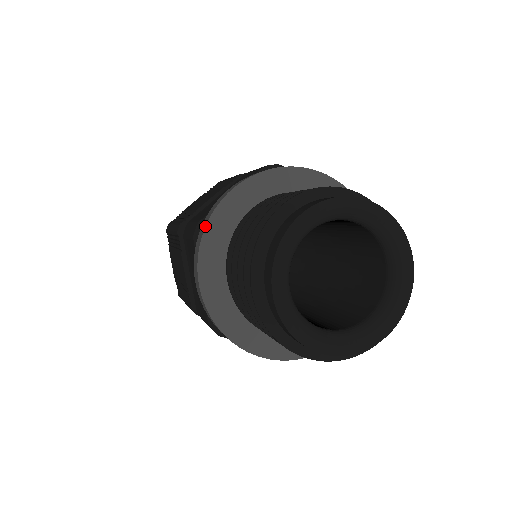
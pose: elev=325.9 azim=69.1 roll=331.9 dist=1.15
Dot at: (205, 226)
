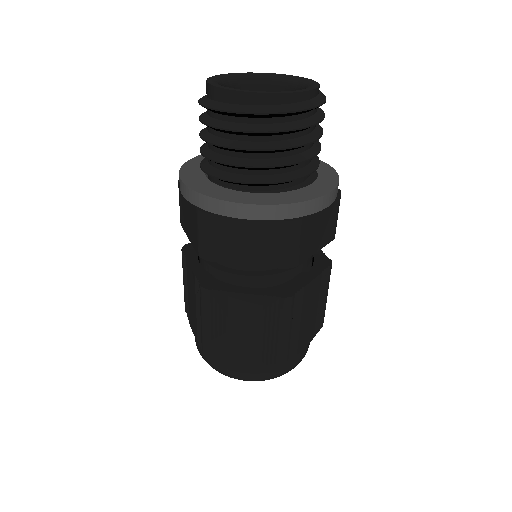
Dot at: (183, 164)
